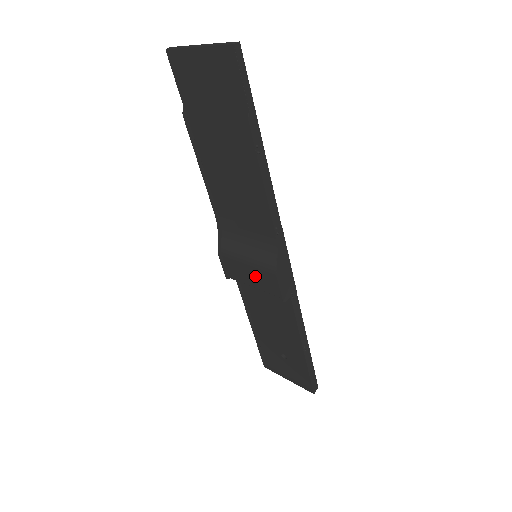
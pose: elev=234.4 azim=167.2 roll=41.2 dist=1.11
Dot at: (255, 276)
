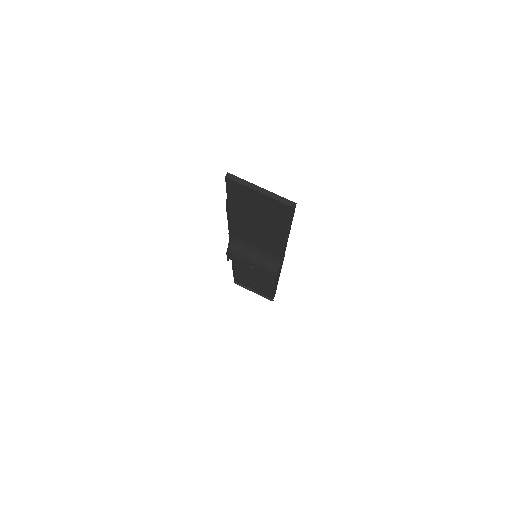
Dot at: (255, 268)
